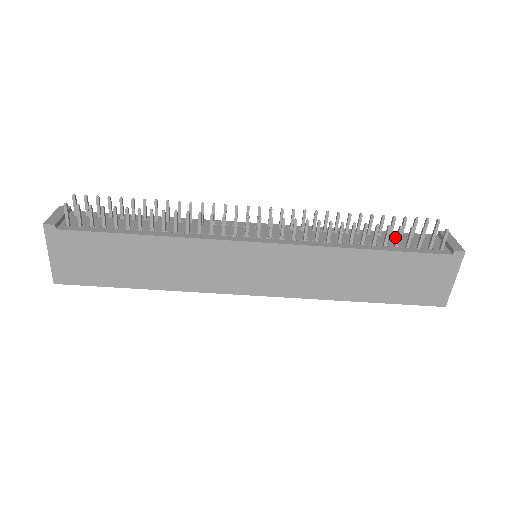
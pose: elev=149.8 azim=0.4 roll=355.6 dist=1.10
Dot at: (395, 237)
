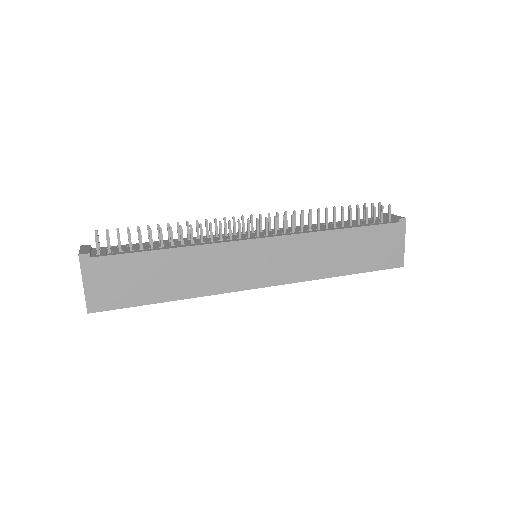
Dot at: (354, 222)
